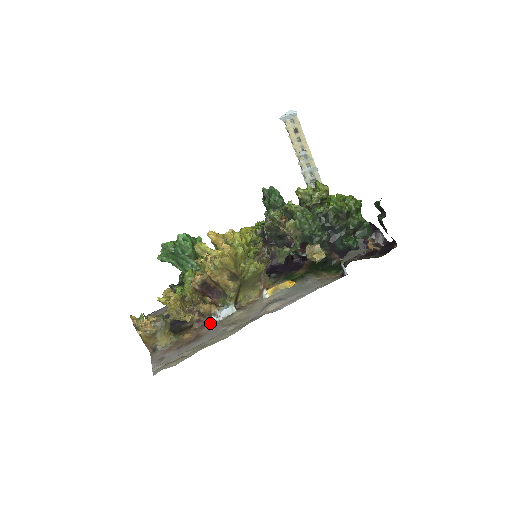
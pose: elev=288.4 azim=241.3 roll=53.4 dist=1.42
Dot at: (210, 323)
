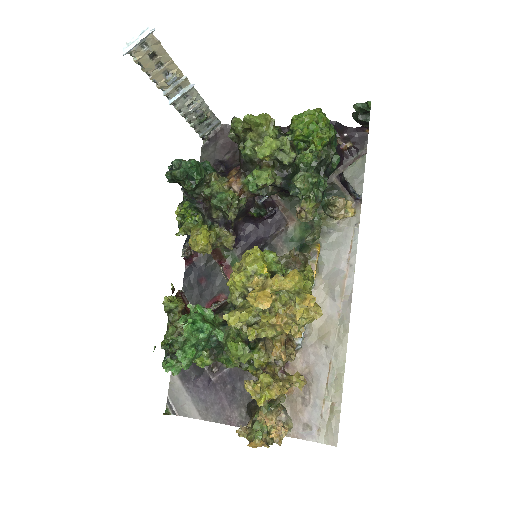
Dot at: occluded
